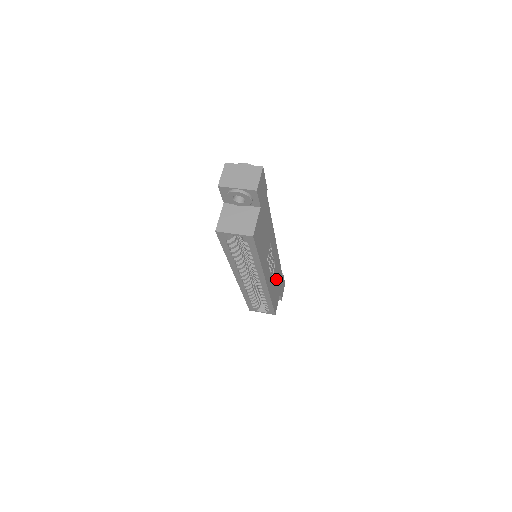
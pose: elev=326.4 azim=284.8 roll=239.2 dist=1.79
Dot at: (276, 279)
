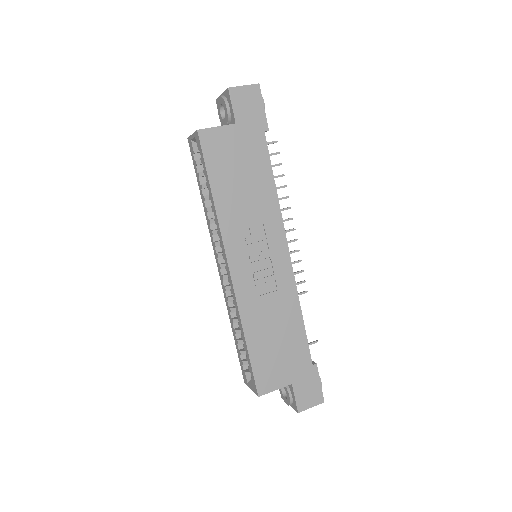
Dot at: (278, 327)
